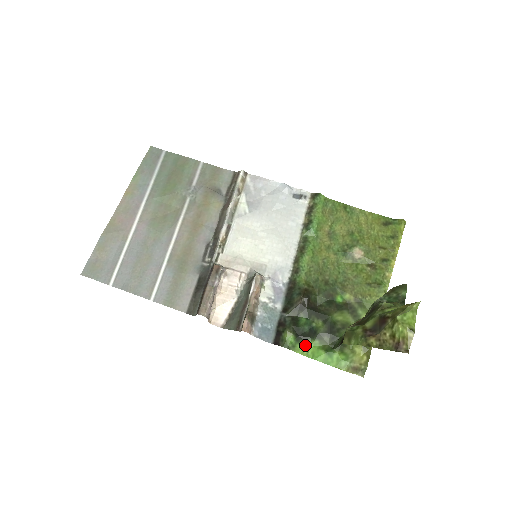
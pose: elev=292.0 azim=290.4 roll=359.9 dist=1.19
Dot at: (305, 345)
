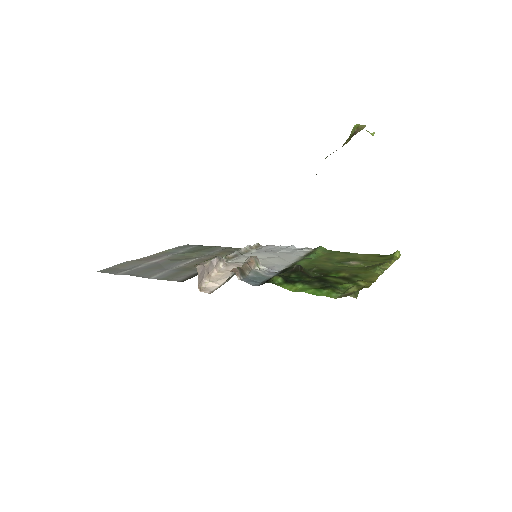
Dot at: (293, 286)
